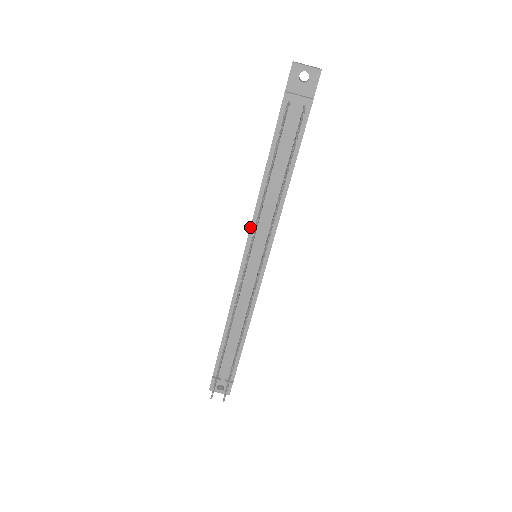
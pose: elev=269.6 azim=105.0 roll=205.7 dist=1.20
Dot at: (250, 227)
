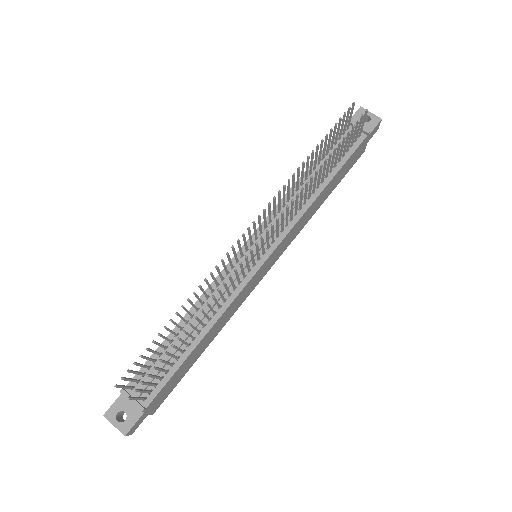
Dot at: (267, 216)
